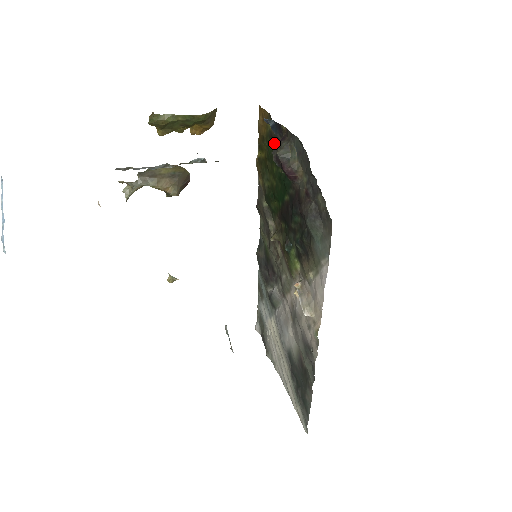
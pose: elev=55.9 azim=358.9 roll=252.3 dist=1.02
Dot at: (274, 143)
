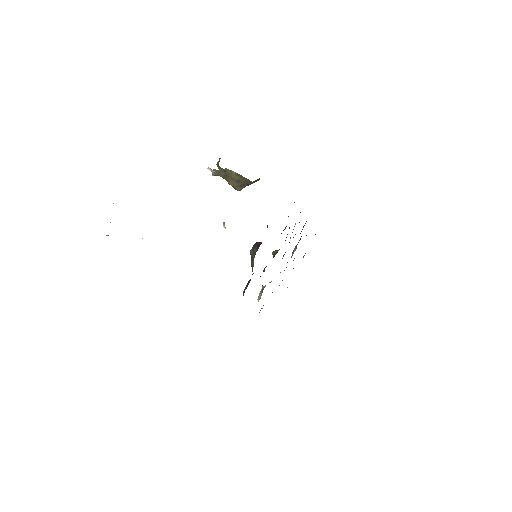
Dot at: occluded
